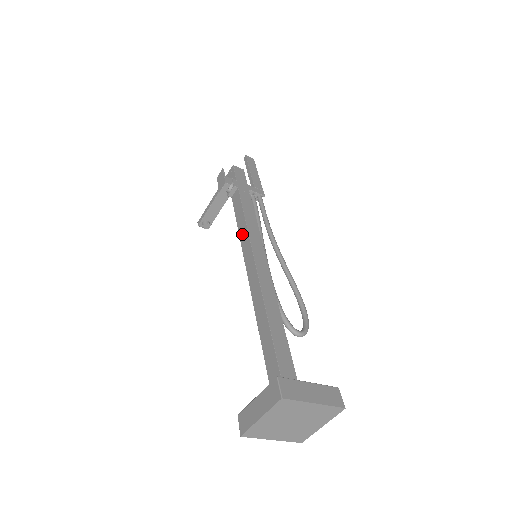
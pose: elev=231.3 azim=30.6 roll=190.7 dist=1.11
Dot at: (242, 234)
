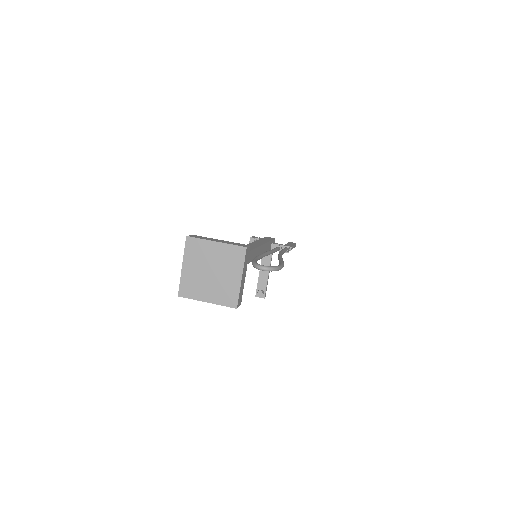
Dot at: occluded
